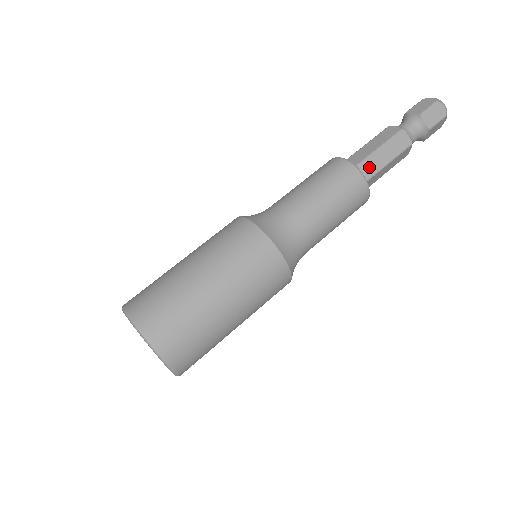
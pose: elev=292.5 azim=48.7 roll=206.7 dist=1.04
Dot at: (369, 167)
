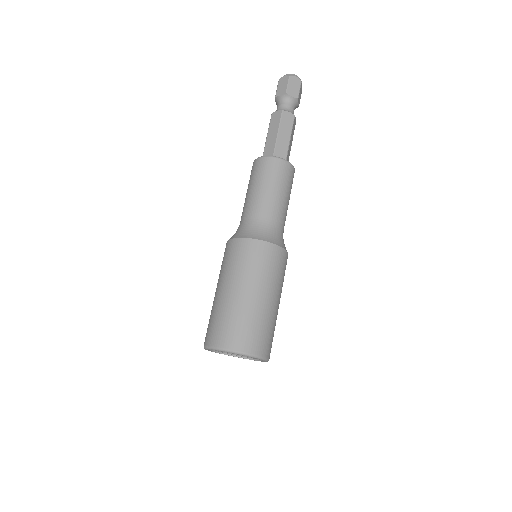
Dot at: (281, 150)
